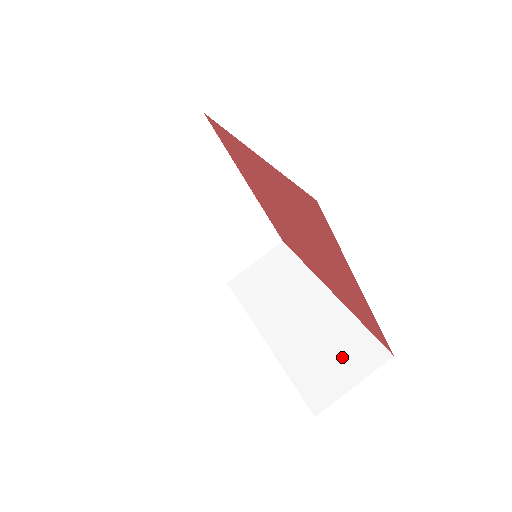
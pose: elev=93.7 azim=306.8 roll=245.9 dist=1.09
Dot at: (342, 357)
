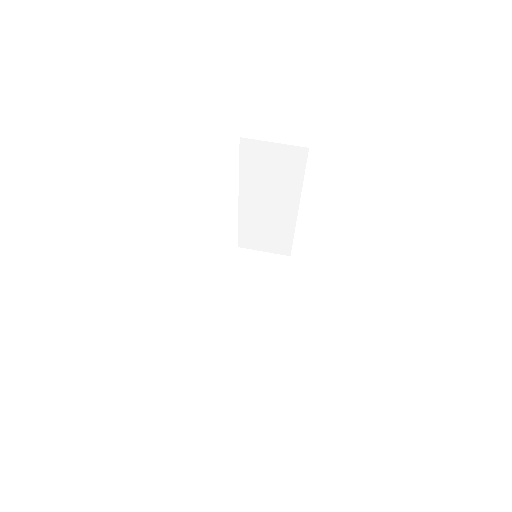
Dot at: occluded
